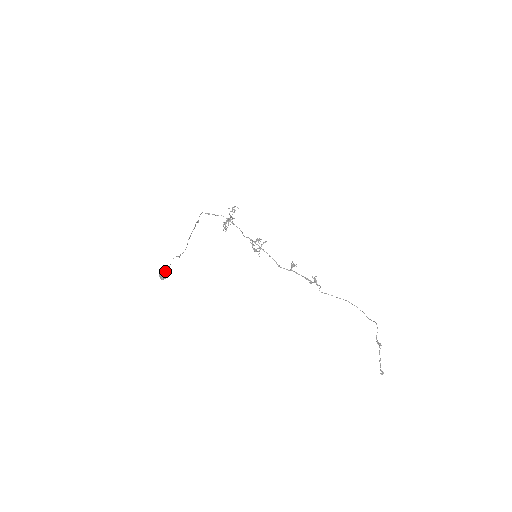
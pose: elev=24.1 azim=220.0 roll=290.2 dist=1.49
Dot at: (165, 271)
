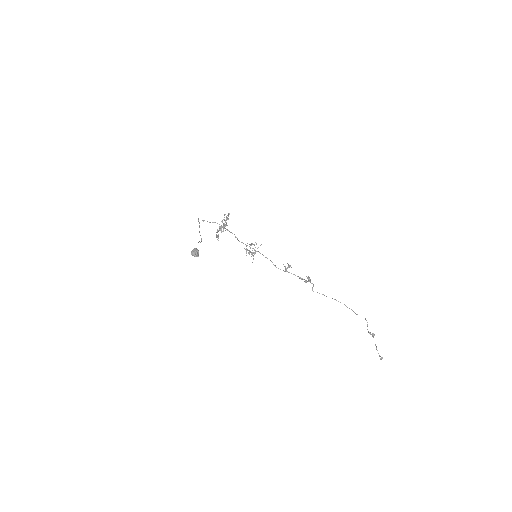
Dot at: (197, 249)
